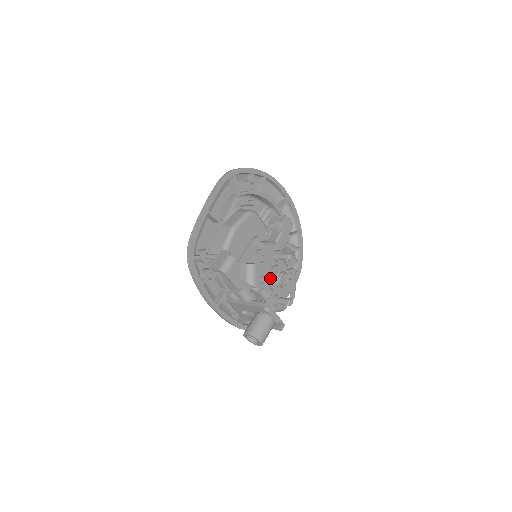
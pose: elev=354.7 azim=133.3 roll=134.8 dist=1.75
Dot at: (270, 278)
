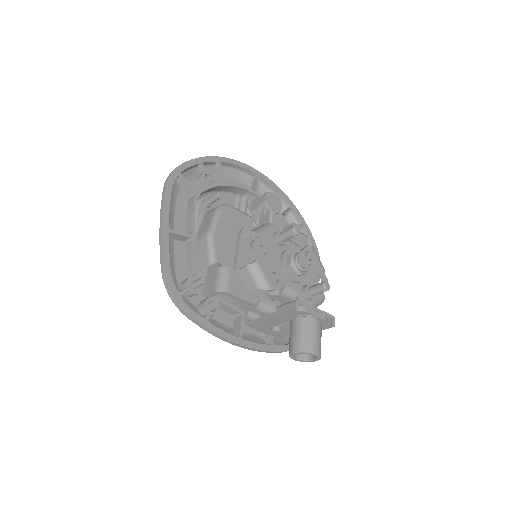
Dot at: (285, 269)
